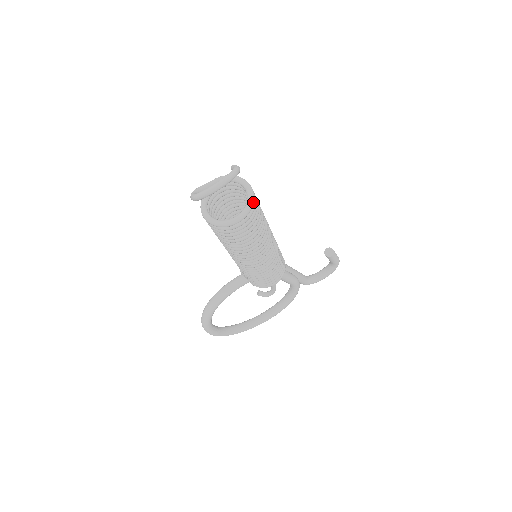
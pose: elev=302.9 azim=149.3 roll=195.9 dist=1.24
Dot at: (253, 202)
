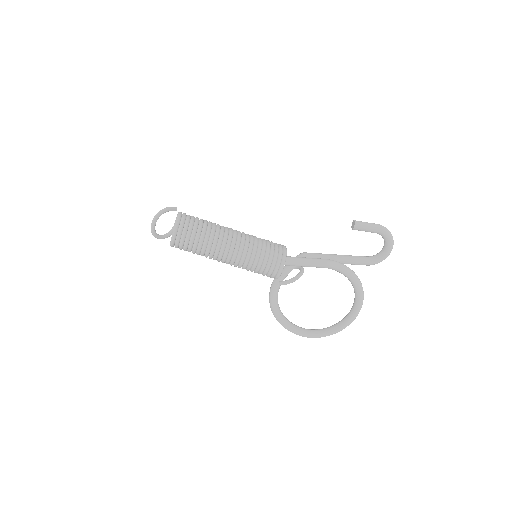
Dot at: (178, 222)
